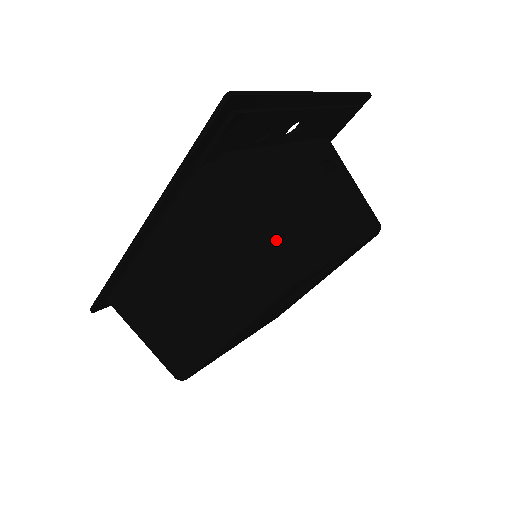
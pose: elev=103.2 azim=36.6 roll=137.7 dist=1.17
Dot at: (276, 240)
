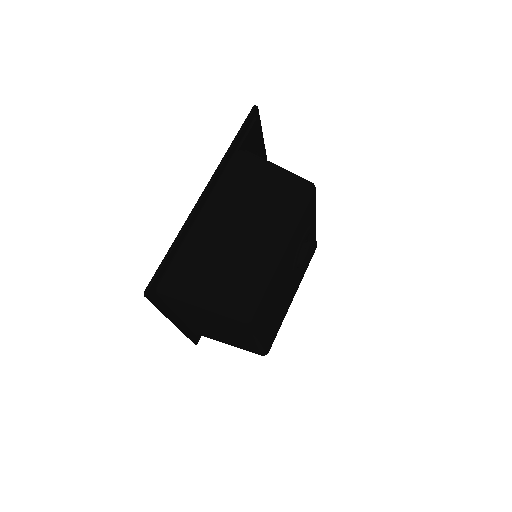
Dot at: occluded
